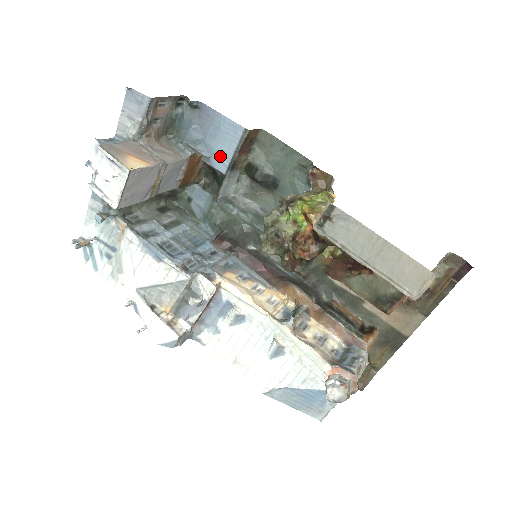
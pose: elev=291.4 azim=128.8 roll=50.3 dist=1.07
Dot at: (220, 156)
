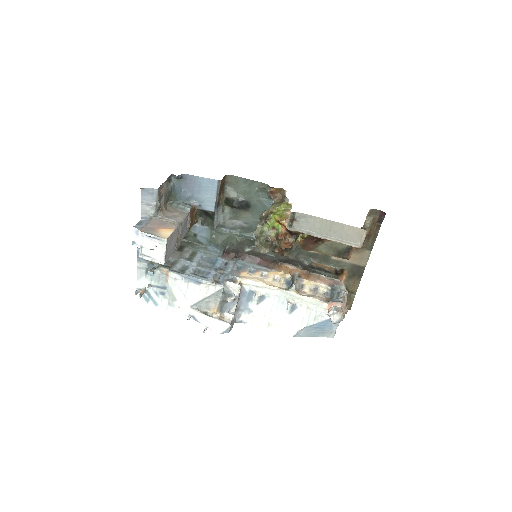
Dot at: (207, 202)
